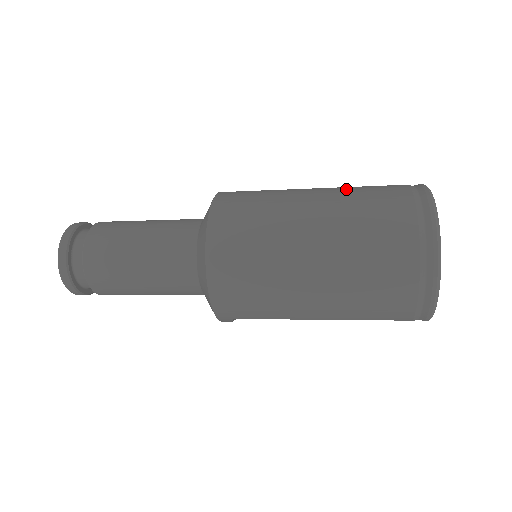
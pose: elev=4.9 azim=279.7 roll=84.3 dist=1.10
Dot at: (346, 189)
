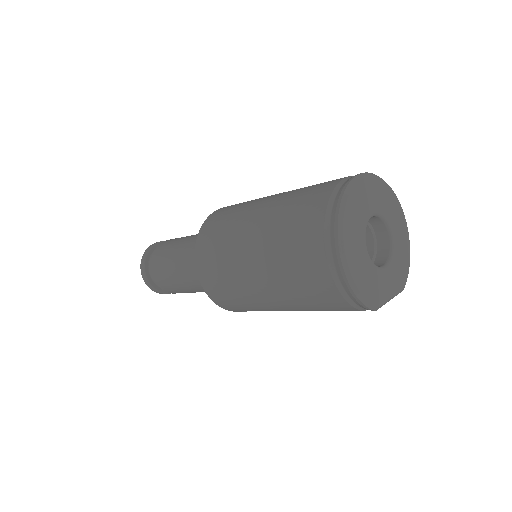
Dot at: (289, 196)
